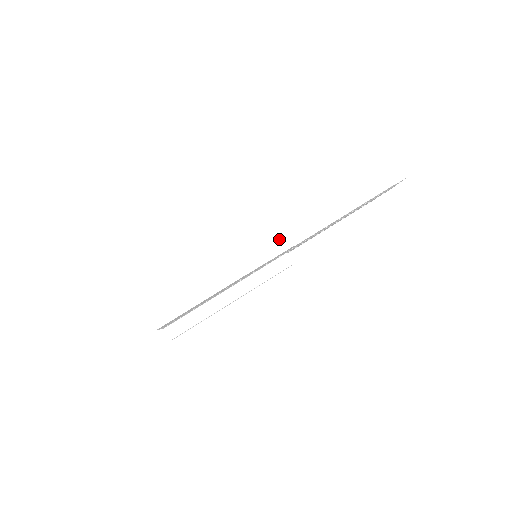
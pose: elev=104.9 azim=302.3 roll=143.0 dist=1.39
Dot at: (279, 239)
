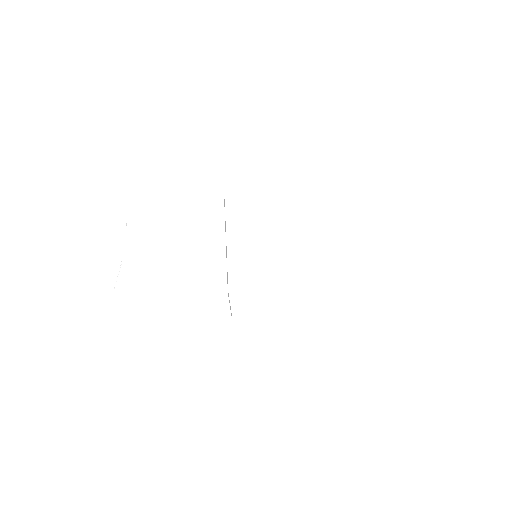
Dot at: (284, 296)
